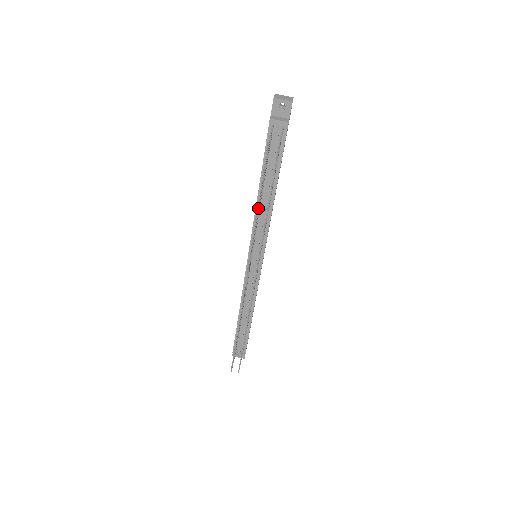
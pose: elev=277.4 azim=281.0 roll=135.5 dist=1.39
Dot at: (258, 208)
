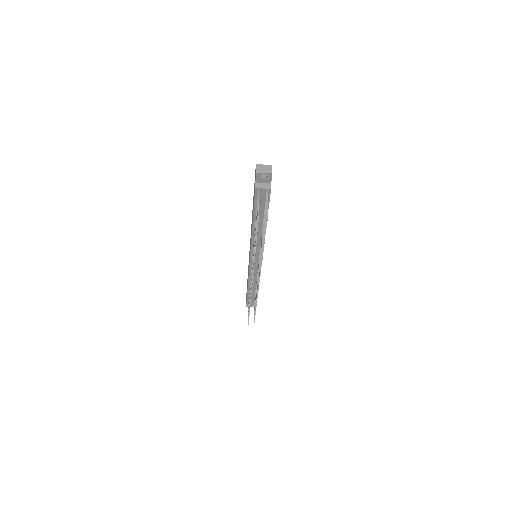
Dot at: (255, 248)
